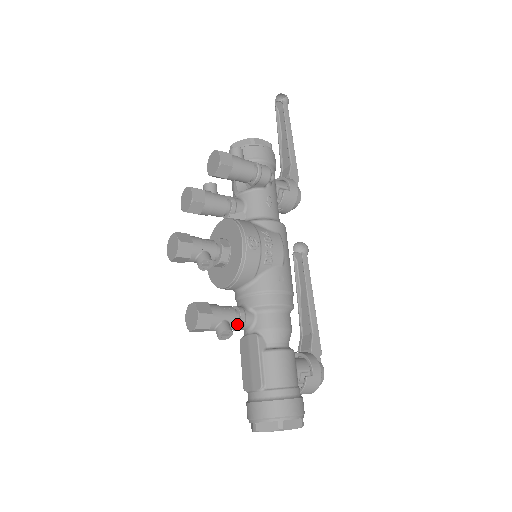
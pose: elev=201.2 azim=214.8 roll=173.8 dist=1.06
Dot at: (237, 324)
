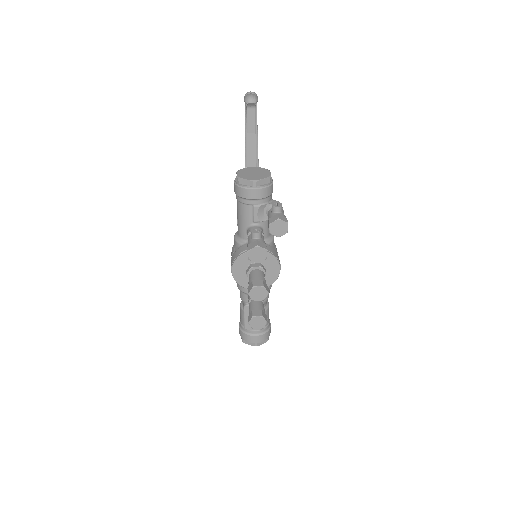
Dot at: occluded
